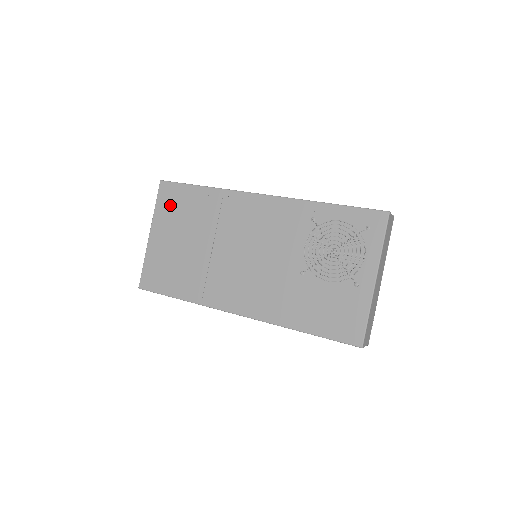
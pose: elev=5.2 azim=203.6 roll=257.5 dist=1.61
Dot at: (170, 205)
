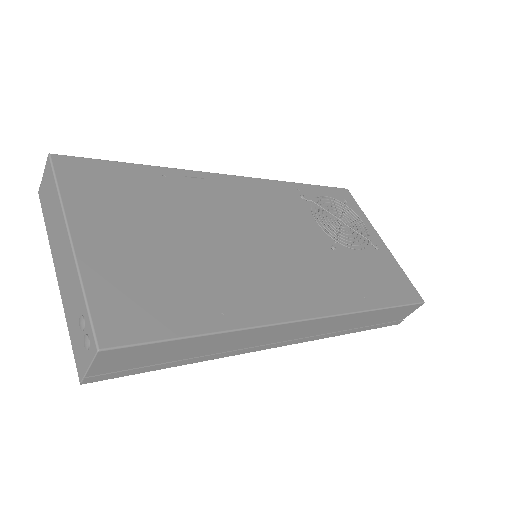
Dot at: (96, 189)
